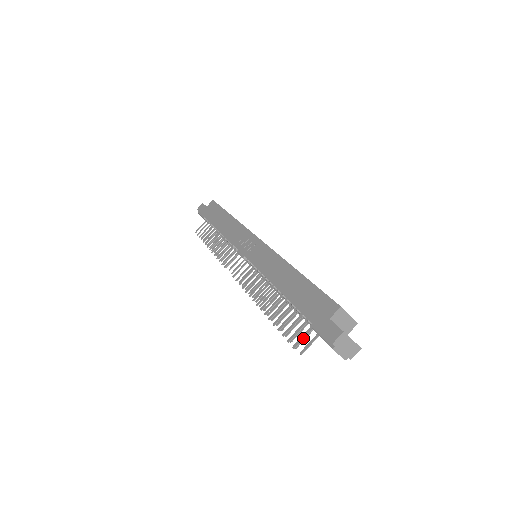
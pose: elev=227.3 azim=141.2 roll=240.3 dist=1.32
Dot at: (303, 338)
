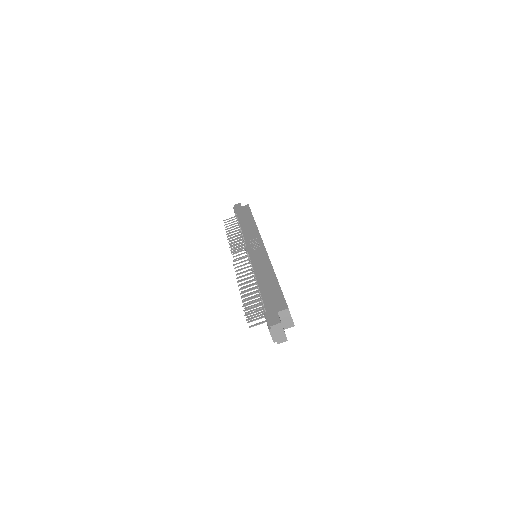
Dot at: (255, 317)
